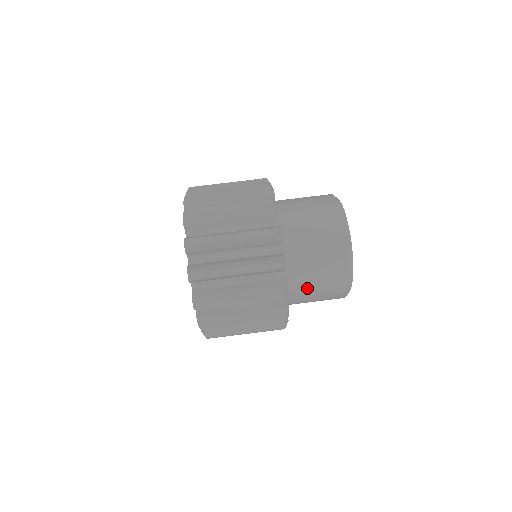
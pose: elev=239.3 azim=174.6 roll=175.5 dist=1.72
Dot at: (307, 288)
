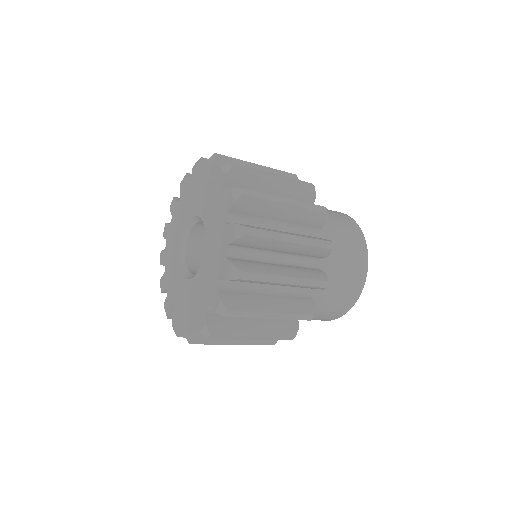
Dot at: occluded
